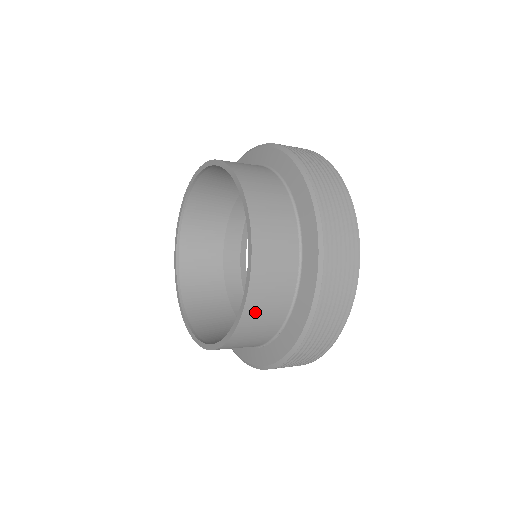
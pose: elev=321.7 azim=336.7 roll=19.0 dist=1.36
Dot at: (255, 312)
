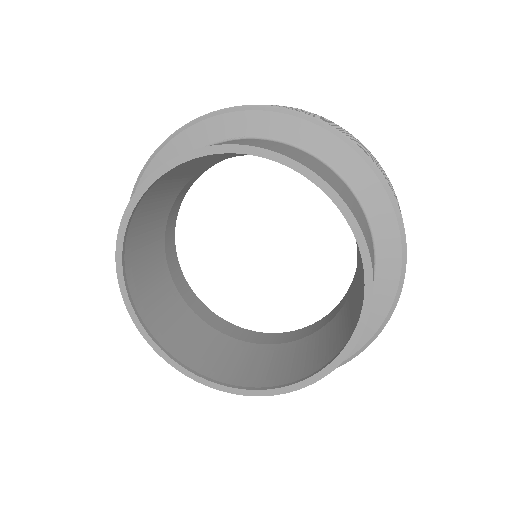
Dot at: occluded
